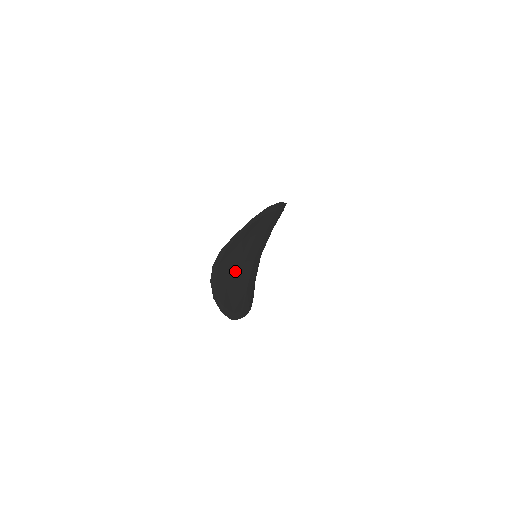
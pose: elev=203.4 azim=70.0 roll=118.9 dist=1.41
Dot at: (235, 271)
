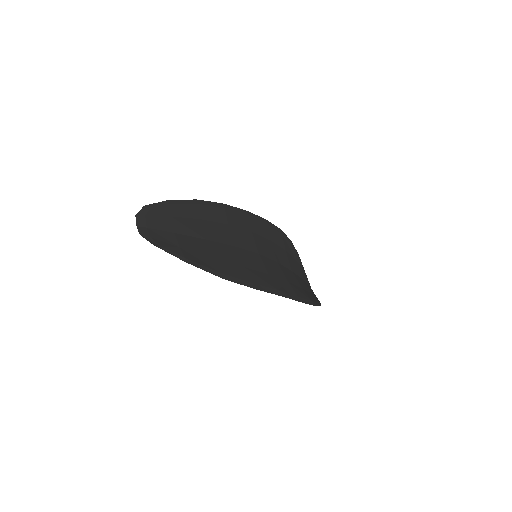
Dot at: (190, 241)
